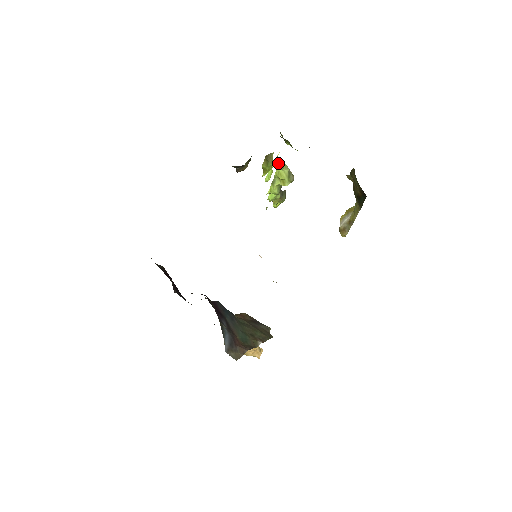
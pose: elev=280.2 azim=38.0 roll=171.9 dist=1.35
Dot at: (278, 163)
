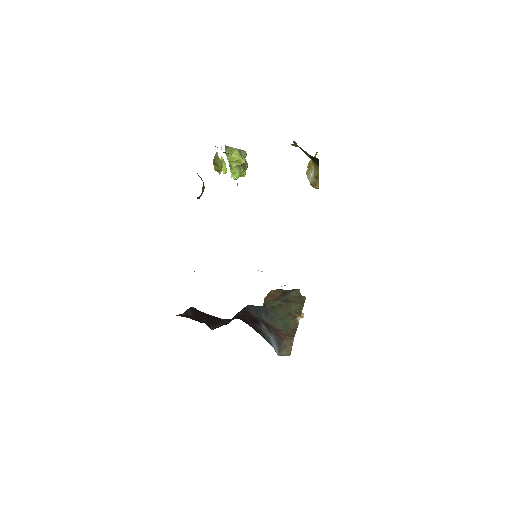
Dot at: occluded
